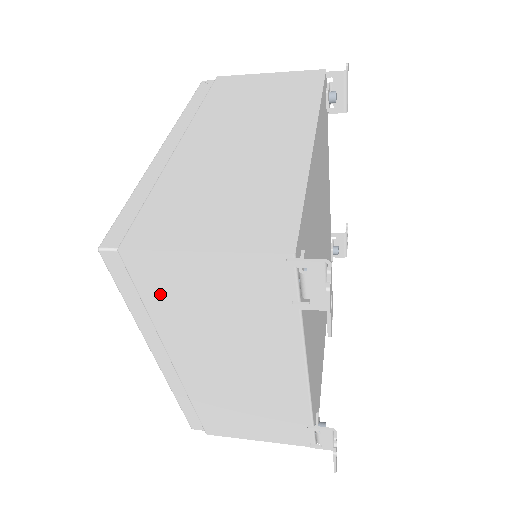
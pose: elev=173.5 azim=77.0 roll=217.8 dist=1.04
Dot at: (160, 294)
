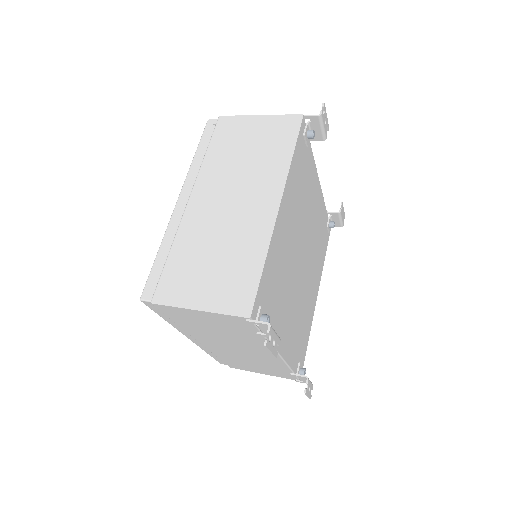
Dot at: (180, 319)
